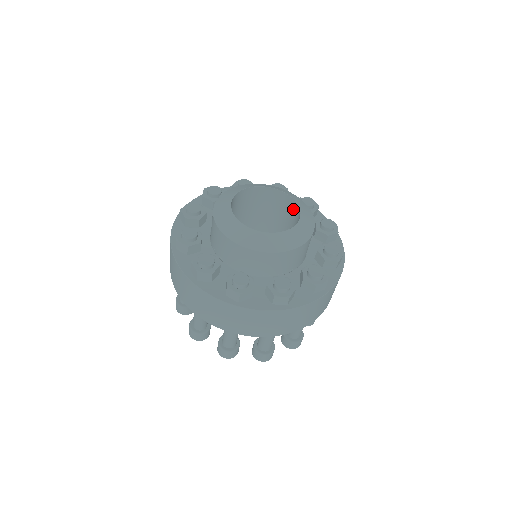
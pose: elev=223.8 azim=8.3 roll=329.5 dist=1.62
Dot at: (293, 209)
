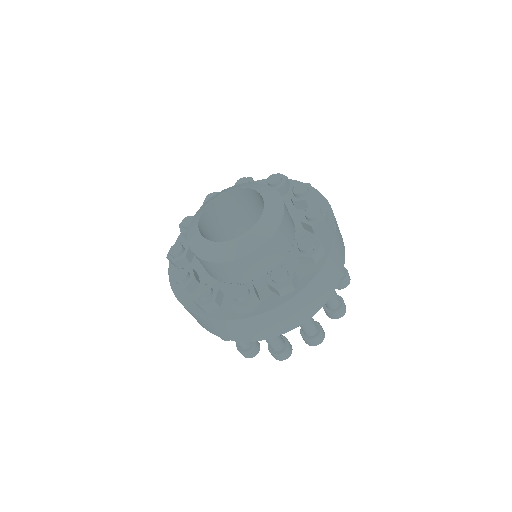
Dot at: (244, 195)
